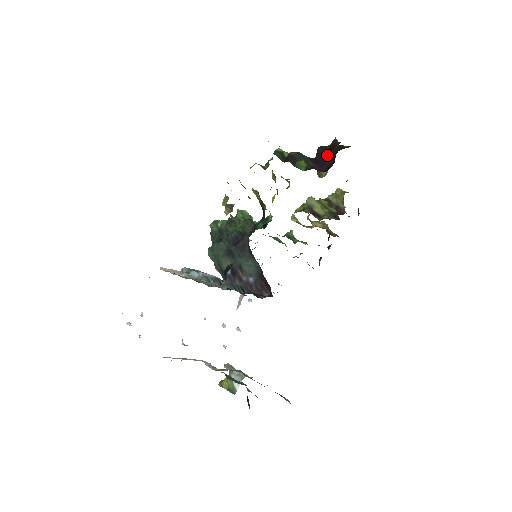
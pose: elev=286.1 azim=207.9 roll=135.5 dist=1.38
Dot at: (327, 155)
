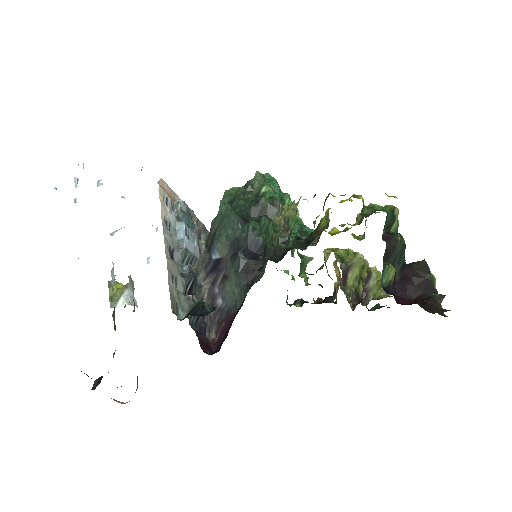
Dot at: (419, 283)
